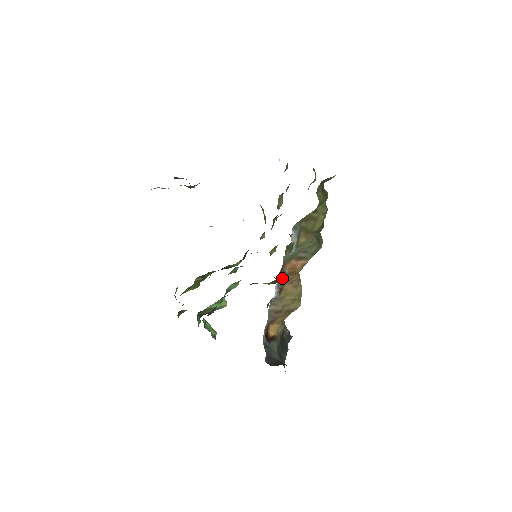
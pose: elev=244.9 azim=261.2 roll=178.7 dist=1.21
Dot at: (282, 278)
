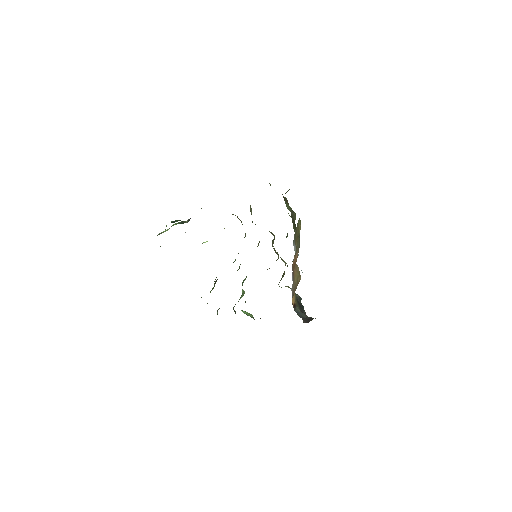
Dot at: (293, 271)
